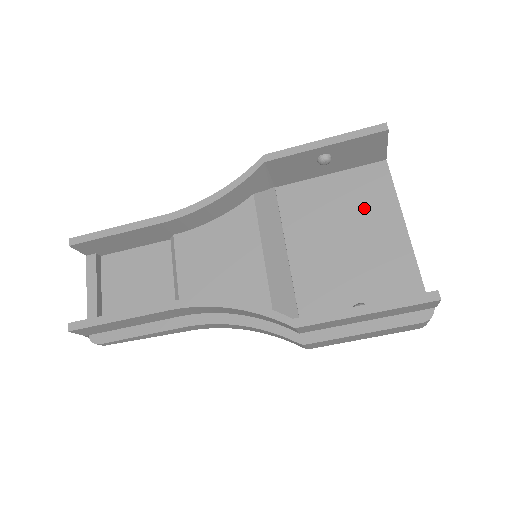
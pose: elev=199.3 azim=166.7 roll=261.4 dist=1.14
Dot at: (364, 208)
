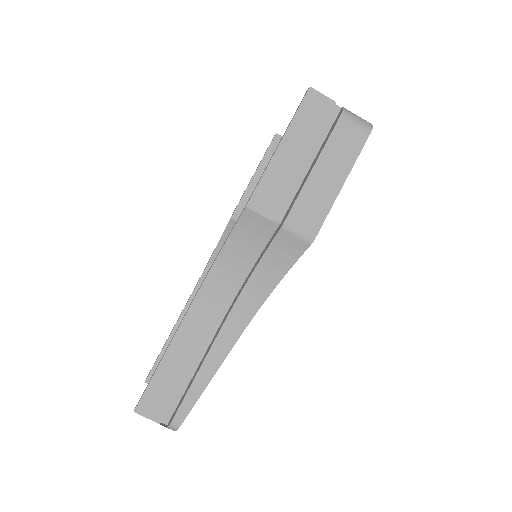
Dot at: occluded
